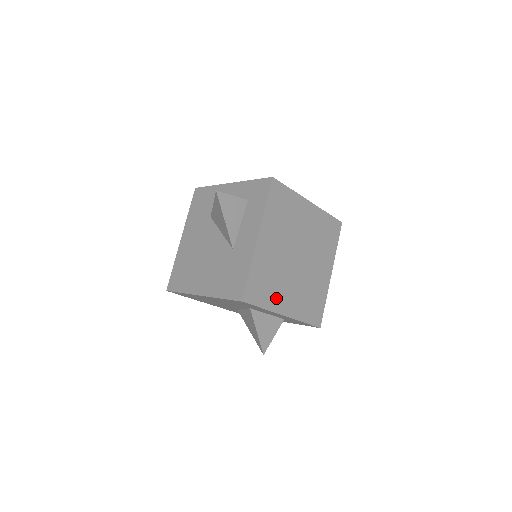
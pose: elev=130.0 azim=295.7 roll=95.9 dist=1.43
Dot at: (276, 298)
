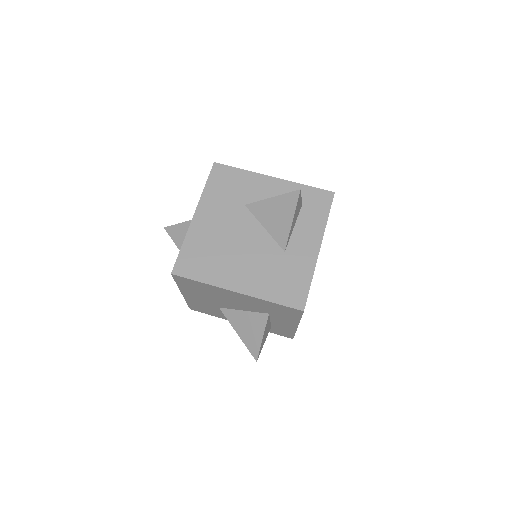
Dot at: occluded
